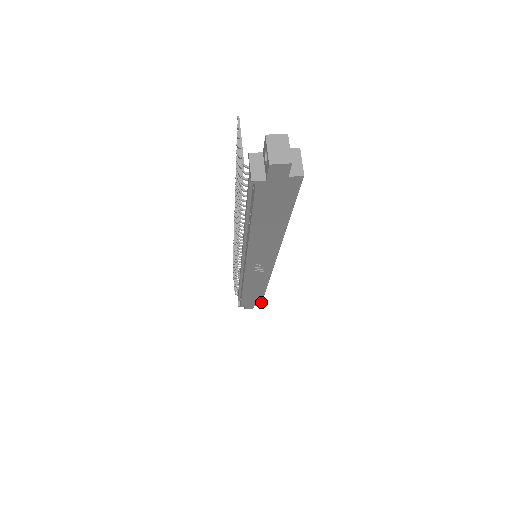
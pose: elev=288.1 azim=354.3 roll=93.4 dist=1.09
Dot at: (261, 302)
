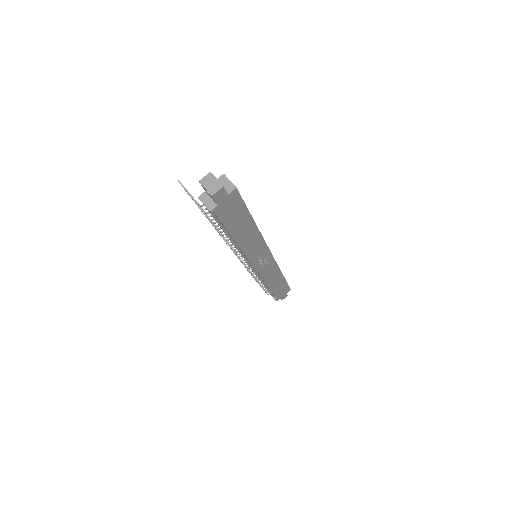
Dot at: (288, 287)
